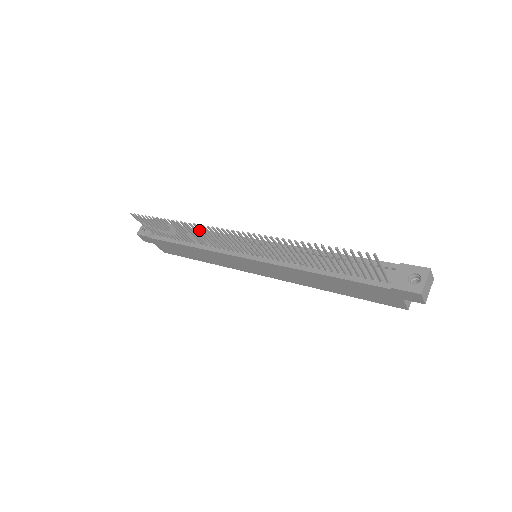
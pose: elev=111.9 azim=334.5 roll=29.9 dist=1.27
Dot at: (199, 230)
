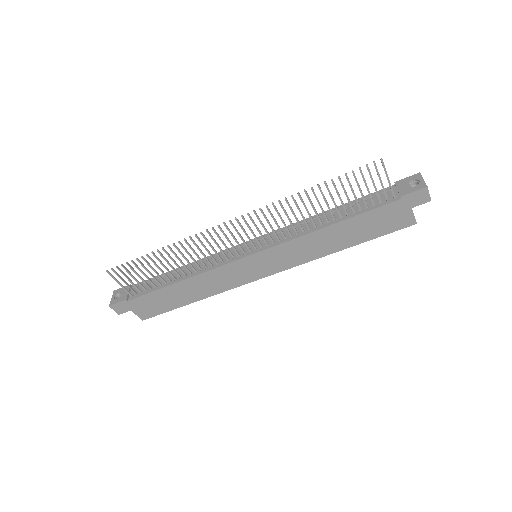
Dot at: (195, 244)
